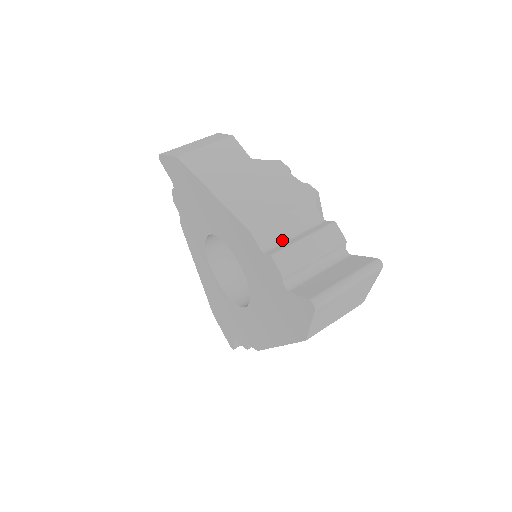
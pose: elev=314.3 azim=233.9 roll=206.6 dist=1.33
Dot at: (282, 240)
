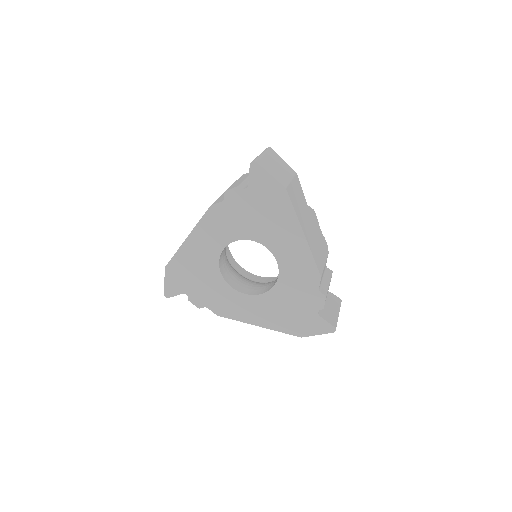
Dot at: occluded
